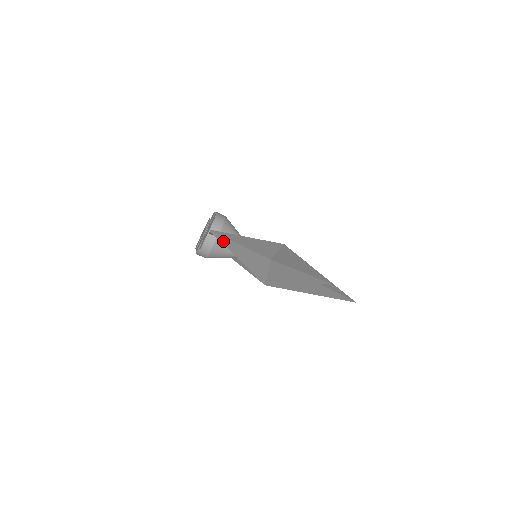
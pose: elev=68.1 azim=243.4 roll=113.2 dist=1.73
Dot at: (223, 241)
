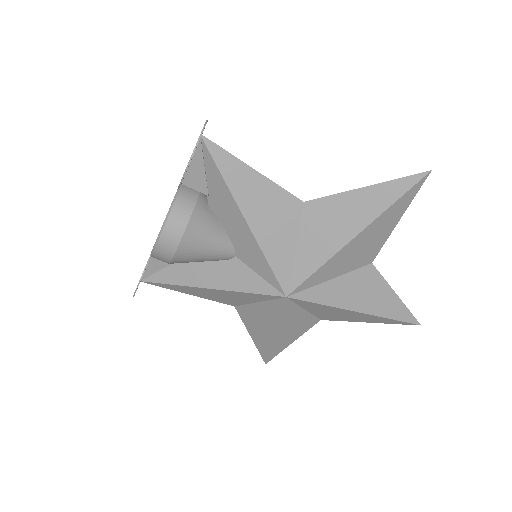
Dot at: (222, 166)
